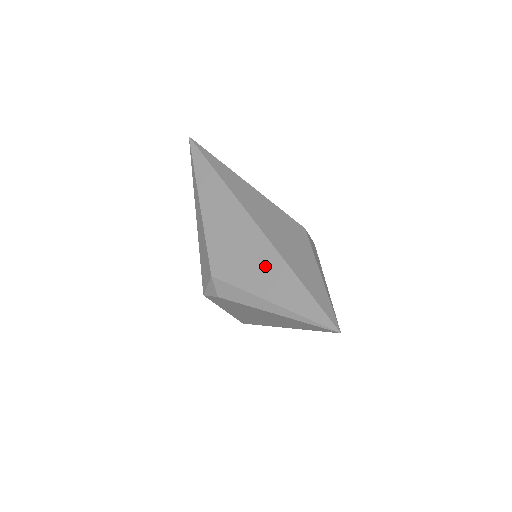
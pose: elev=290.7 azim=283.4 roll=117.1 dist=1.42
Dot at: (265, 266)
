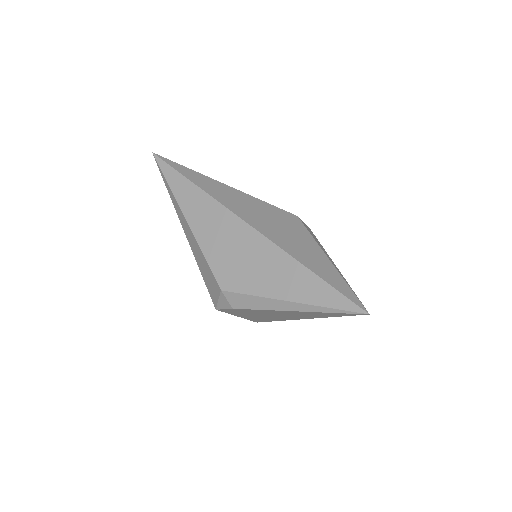
Dot at: (273, 267)
